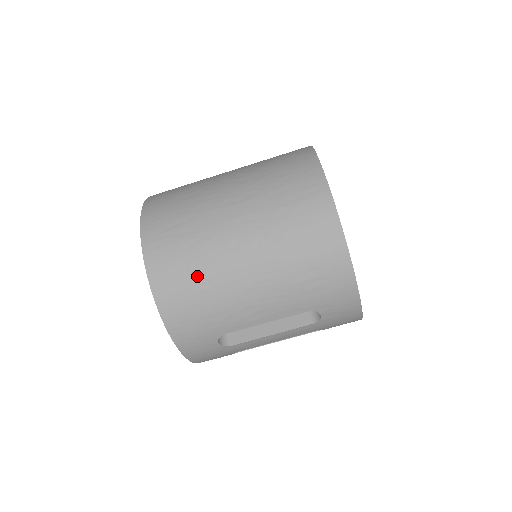
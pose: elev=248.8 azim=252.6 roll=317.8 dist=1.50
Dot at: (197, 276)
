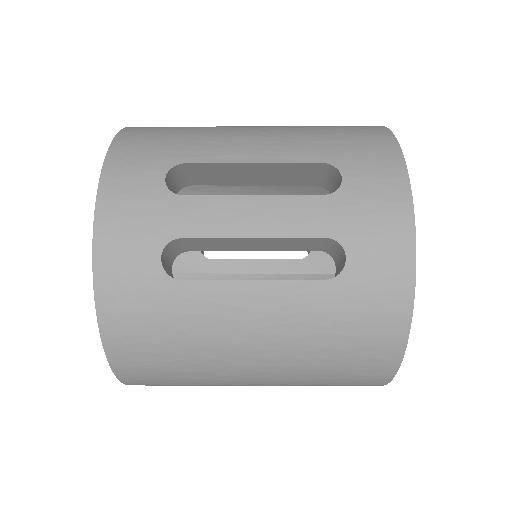
Dot at: occluded
